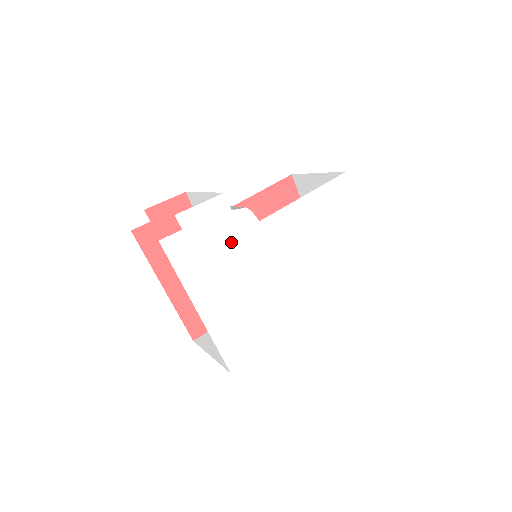
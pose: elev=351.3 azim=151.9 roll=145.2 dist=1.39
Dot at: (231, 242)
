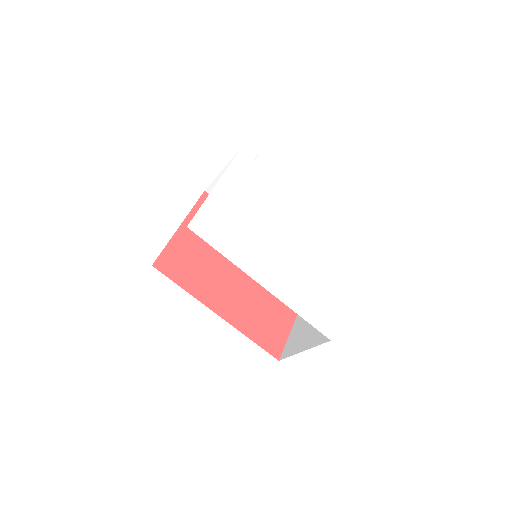
Dot at: (268, 195)
